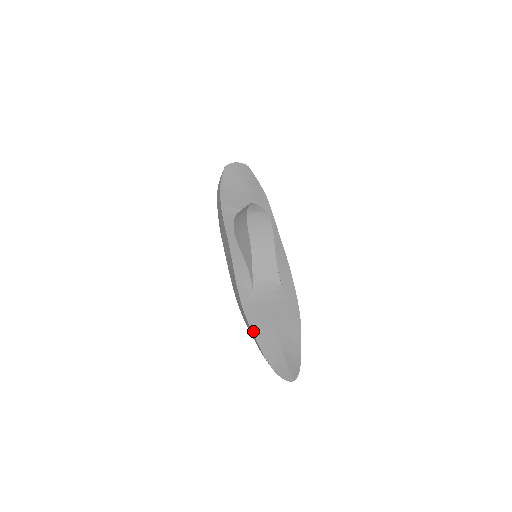
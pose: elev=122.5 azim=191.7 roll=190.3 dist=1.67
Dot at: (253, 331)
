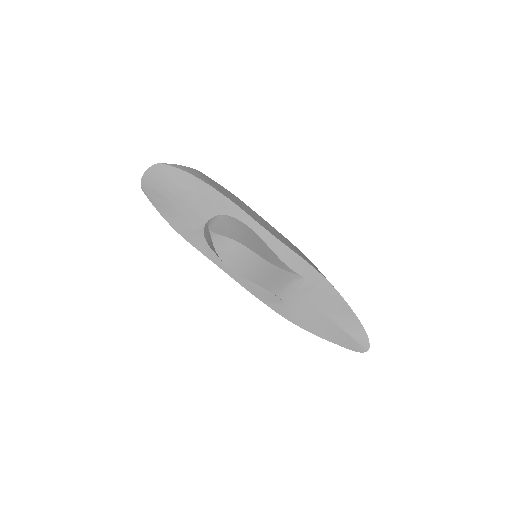
Dot at: (310, 332)
